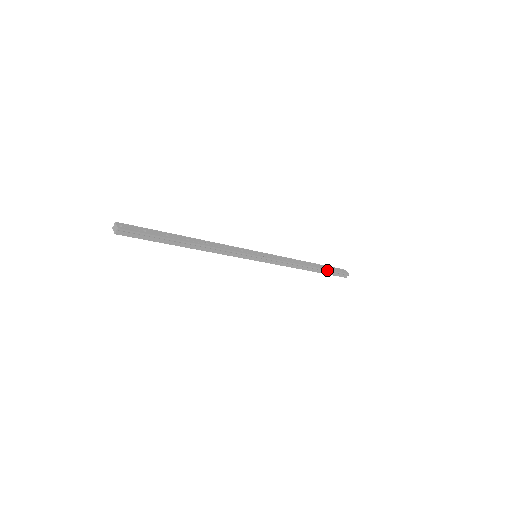
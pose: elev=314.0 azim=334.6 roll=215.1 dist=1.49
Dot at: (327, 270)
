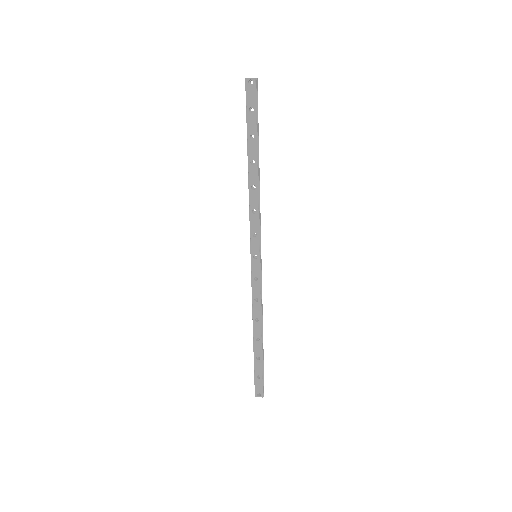
Dot at: (263, 358)
